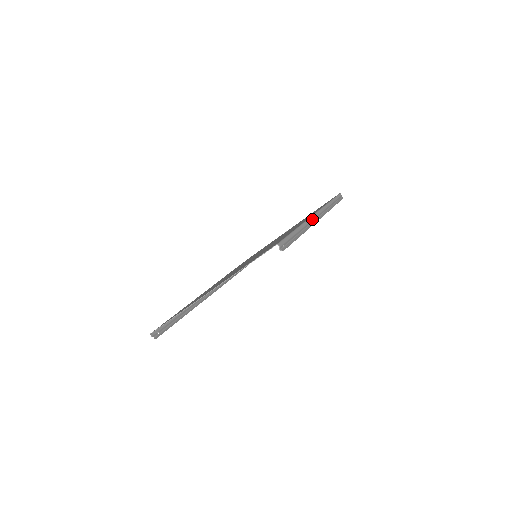
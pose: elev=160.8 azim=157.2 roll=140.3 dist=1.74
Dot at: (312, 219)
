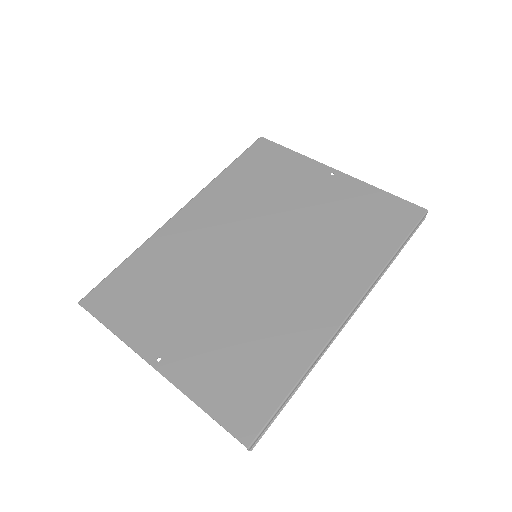
Dot at: (336, 334)
